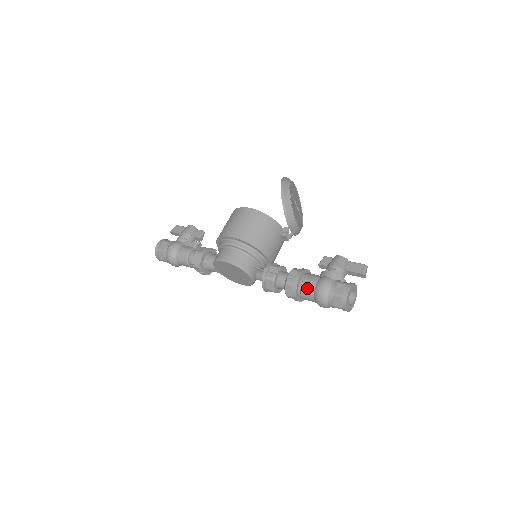
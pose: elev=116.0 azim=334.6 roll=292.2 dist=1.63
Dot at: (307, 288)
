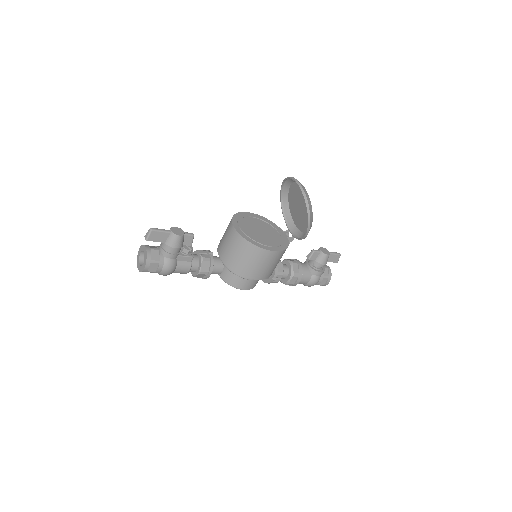
Dot at: occluded
